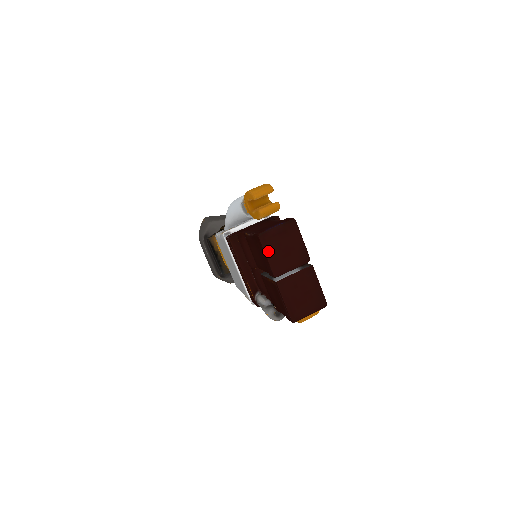
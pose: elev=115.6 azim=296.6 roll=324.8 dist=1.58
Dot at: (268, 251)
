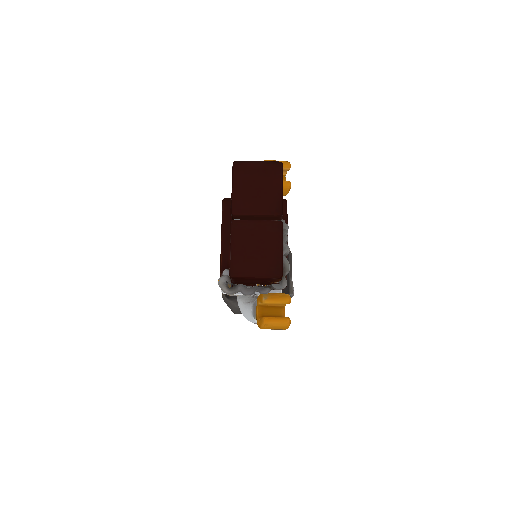
Dot at: (237, 182)
